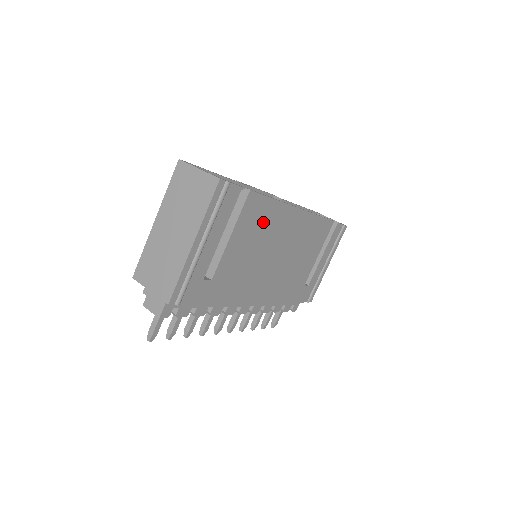
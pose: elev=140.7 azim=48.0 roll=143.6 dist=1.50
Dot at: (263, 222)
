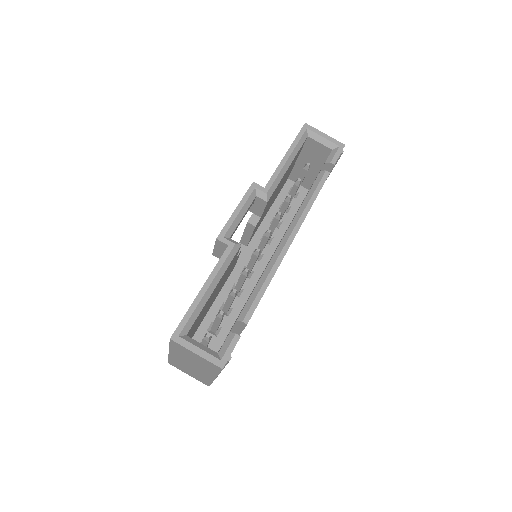
Dot at: occluded
